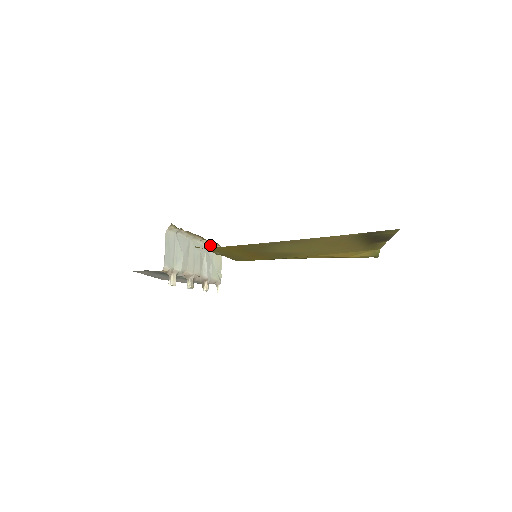
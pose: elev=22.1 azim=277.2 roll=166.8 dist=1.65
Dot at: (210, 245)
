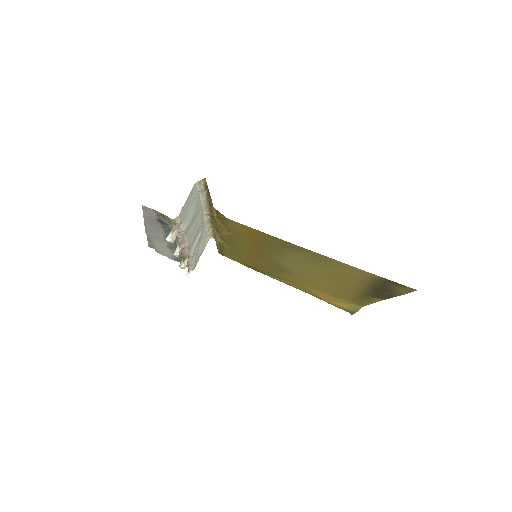
Dot at: (208, 225)
